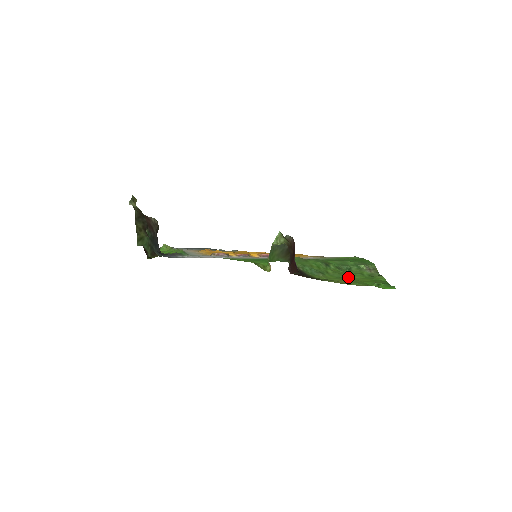
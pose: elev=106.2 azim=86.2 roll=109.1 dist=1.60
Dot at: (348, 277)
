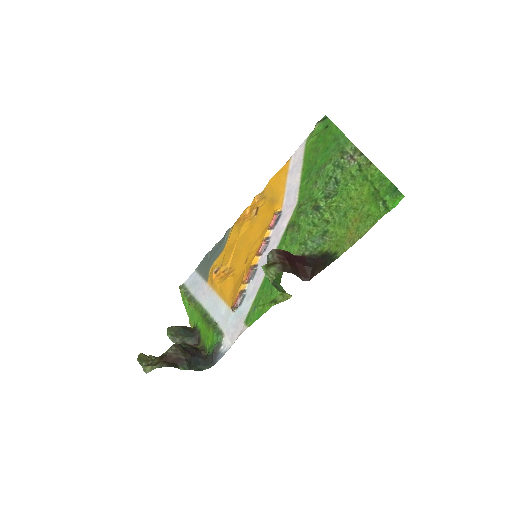
Dot at: (347, 207)
